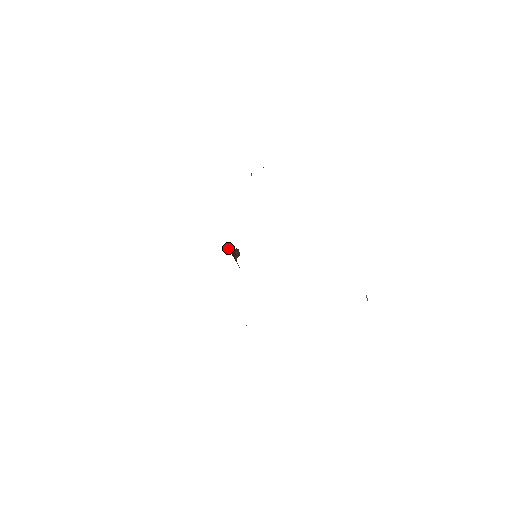
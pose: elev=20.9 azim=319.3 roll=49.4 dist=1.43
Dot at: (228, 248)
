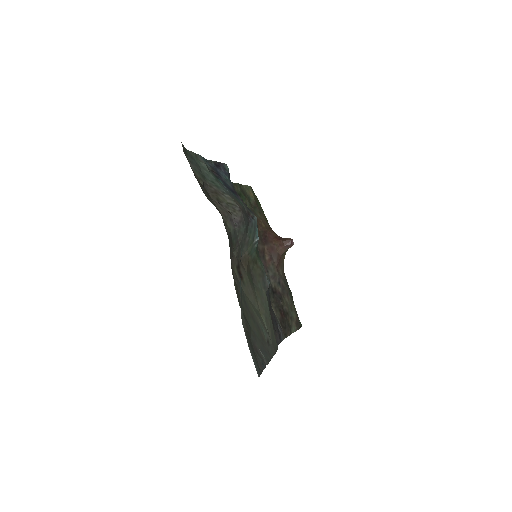
Dot at: (279, 236)
